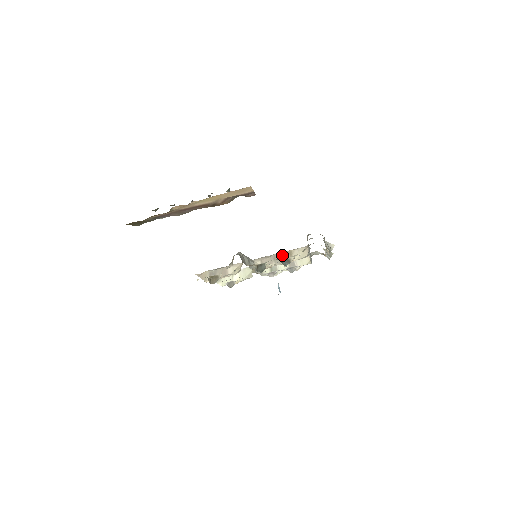
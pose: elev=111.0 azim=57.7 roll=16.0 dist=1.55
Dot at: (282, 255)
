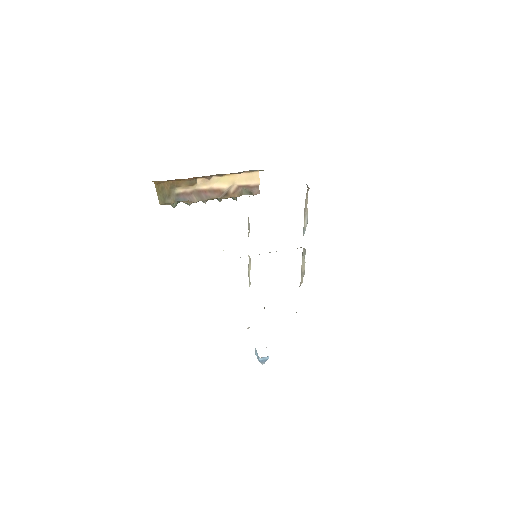
Dot at: occluded
